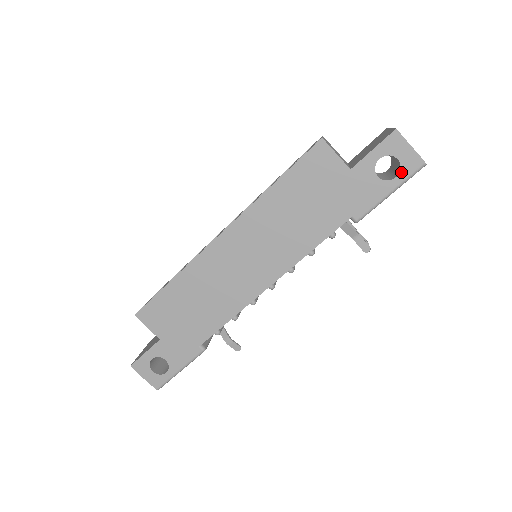
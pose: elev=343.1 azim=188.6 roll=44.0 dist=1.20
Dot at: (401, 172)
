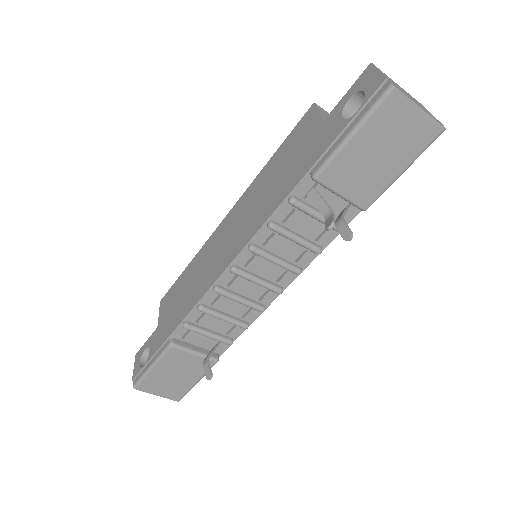
Dot at: (363, 103)
